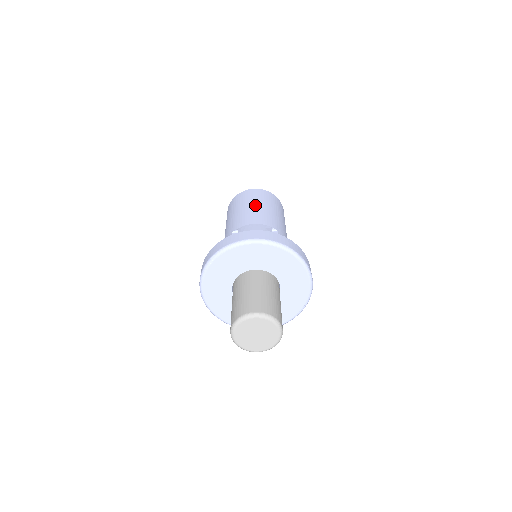
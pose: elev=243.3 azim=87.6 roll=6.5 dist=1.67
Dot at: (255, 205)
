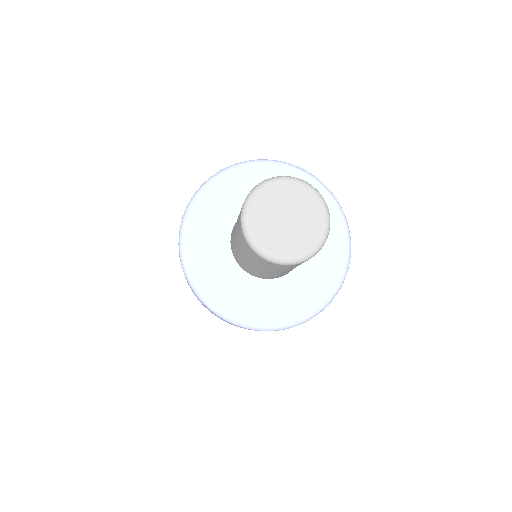
Dot at: occluded
